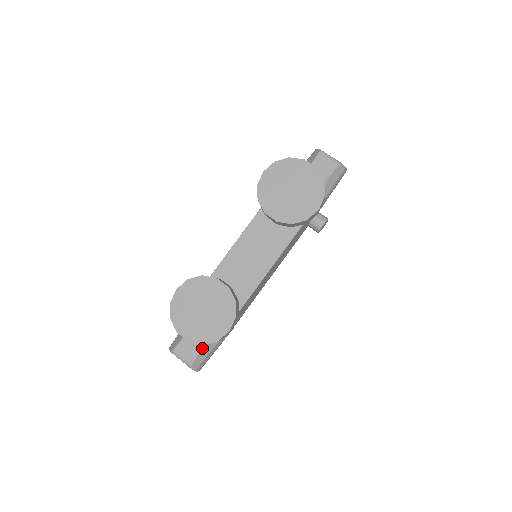
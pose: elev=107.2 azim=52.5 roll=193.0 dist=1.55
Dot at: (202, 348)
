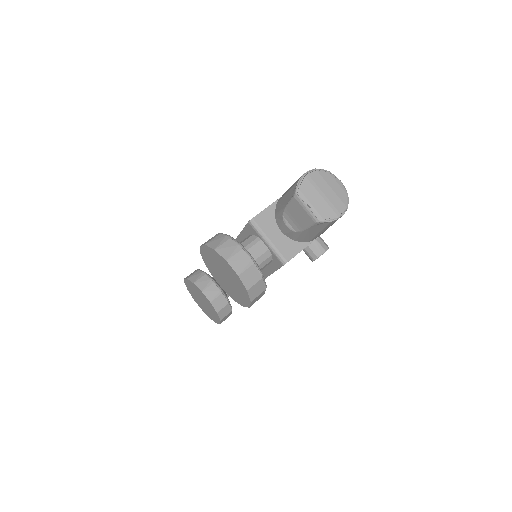
Dot at: occluded
